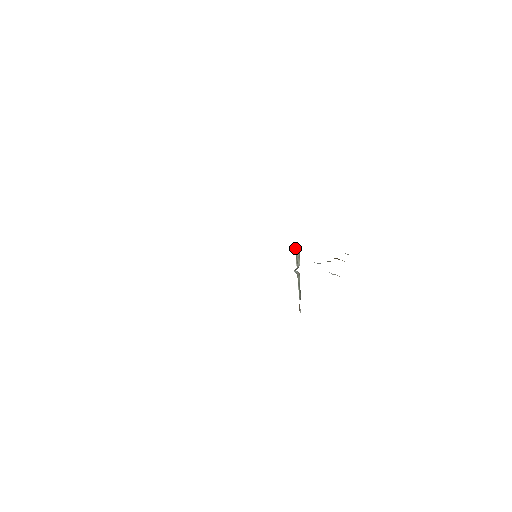
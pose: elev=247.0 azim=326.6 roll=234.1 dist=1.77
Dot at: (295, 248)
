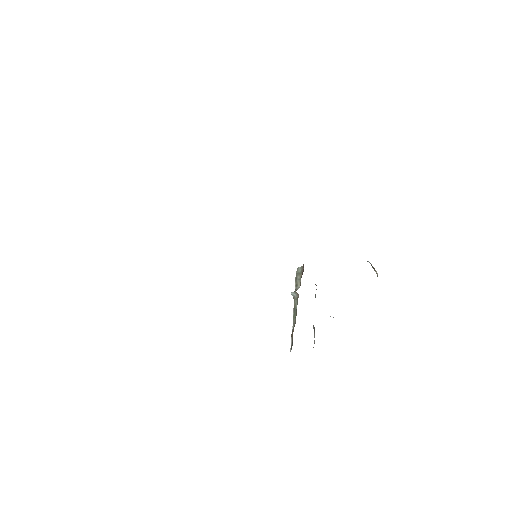
Dot at: occluded
